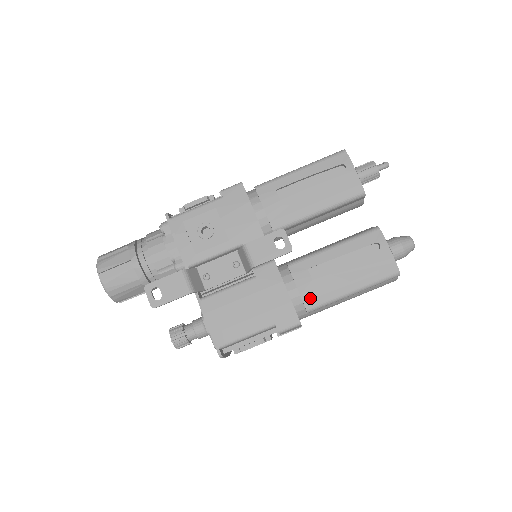
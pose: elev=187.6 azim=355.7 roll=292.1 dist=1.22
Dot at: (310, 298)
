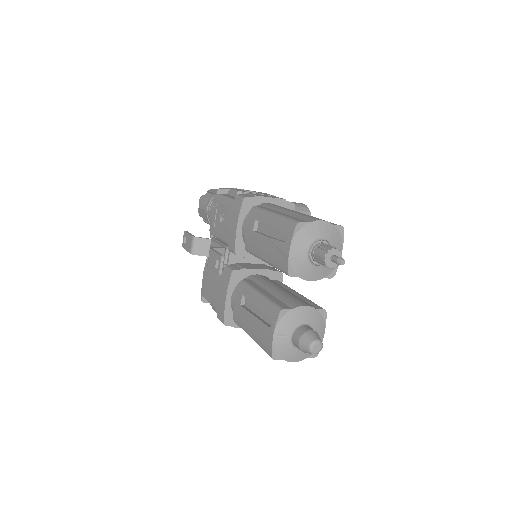
Dot at: (236, 315)
